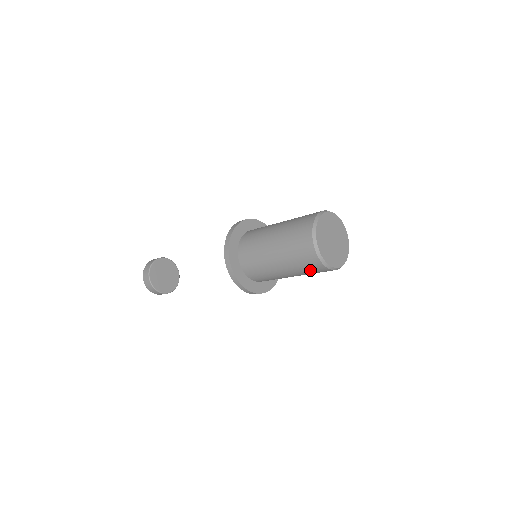
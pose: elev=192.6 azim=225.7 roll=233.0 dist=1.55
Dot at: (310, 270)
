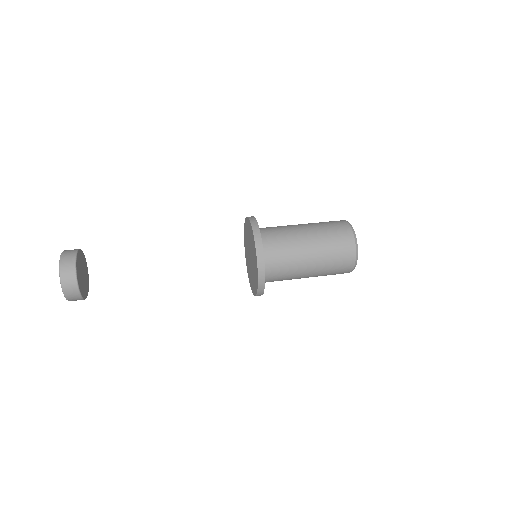
Dot at: occluded
